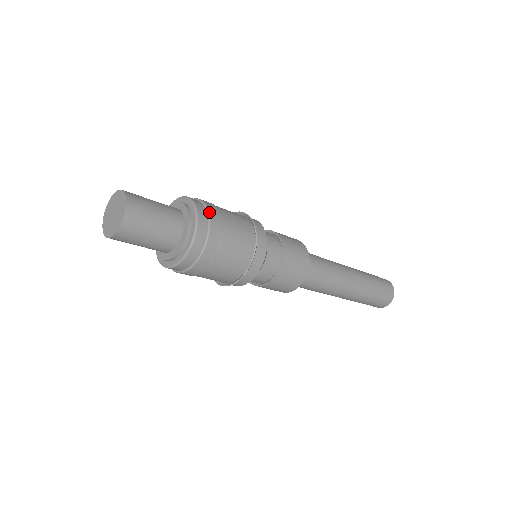
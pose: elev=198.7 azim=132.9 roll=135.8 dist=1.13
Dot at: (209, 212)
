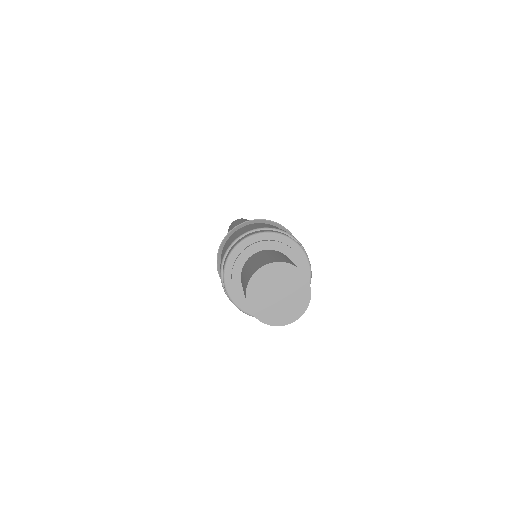
Dot at: occluded
